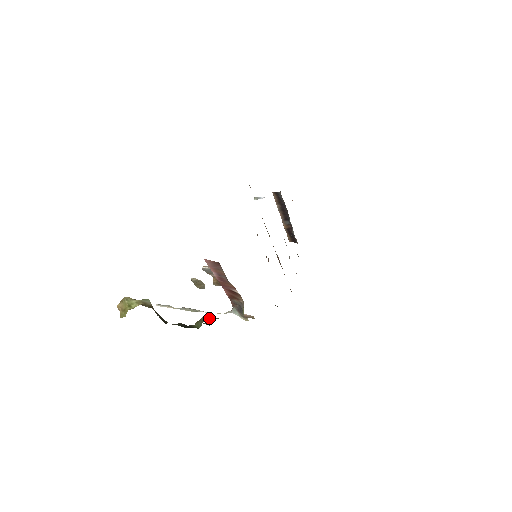
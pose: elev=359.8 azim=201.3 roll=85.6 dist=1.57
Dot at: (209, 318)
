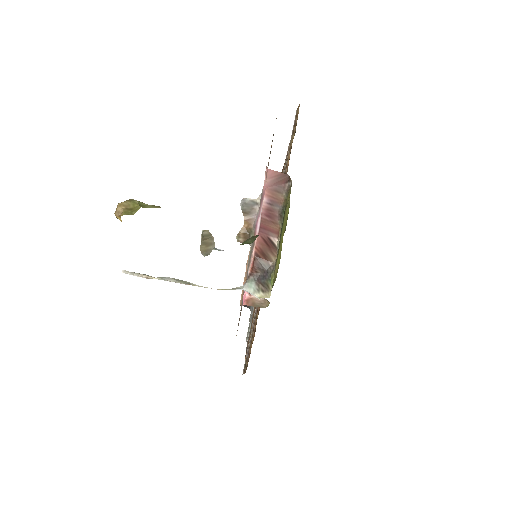
Dot at: occluded
